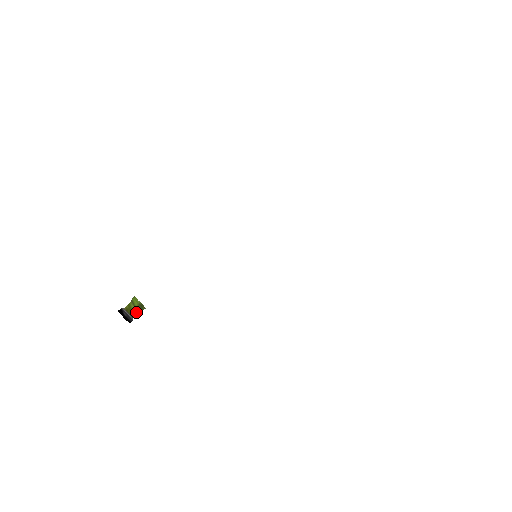
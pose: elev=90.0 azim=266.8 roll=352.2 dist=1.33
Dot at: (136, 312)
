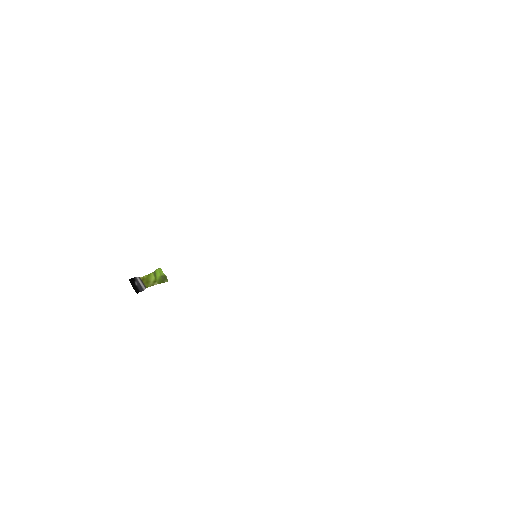
Dot at: (154, 283)
